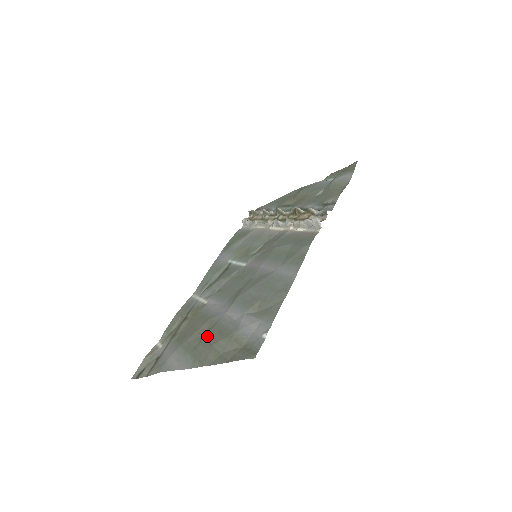
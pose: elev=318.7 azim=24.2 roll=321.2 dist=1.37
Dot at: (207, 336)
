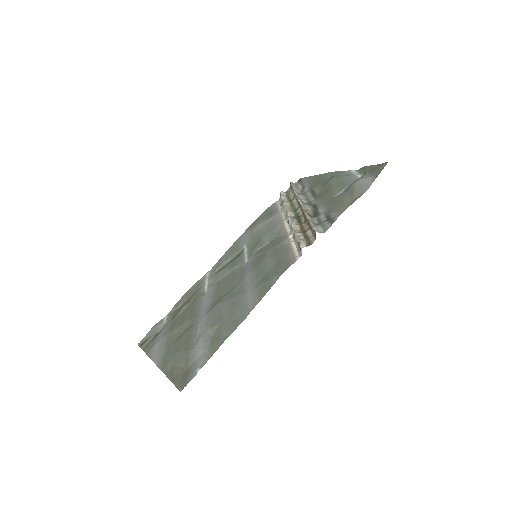
Dot at: (181, 338)
